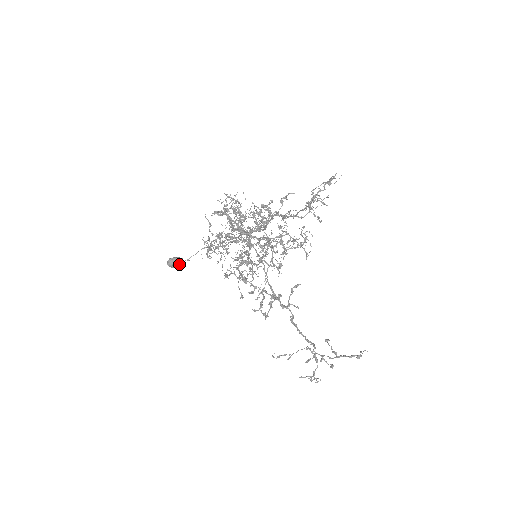
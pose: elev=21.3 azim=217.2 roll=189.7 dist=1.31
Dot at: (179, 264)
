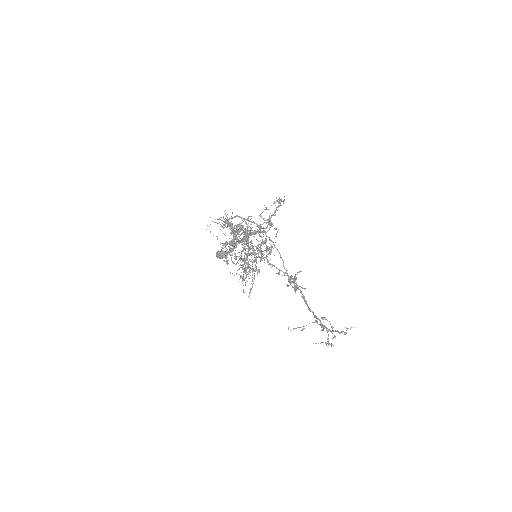
Dot at: (223, 256)
